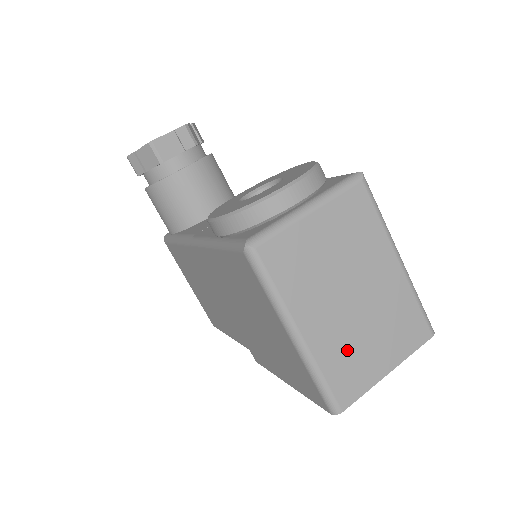
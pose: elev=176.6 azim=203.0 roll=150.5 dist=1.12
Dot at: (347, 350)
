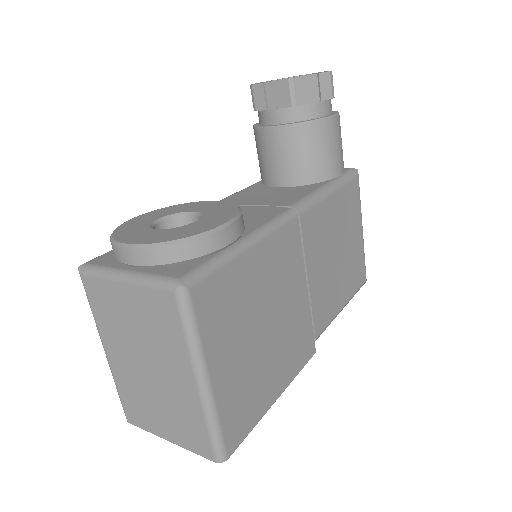
Dot at: (137, 394)
